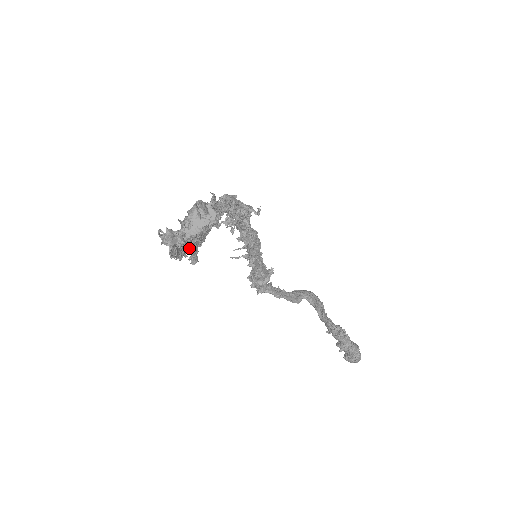
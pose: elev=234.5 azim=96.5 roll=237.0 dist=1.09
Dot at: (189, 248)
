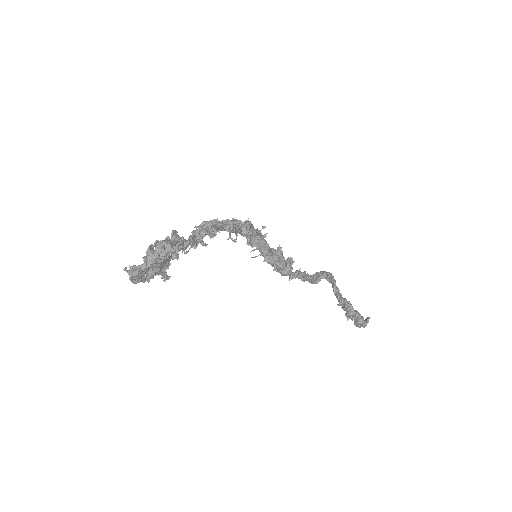
Dot at: (154, 273)
